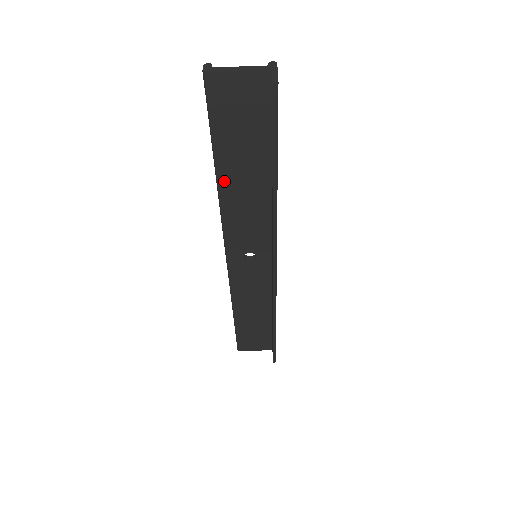
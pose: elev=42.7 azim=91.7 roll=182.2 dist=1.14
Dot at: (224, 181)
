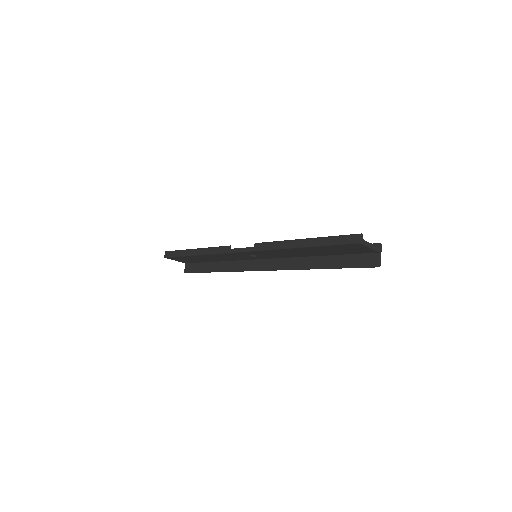
Dot at: (298, 249)
